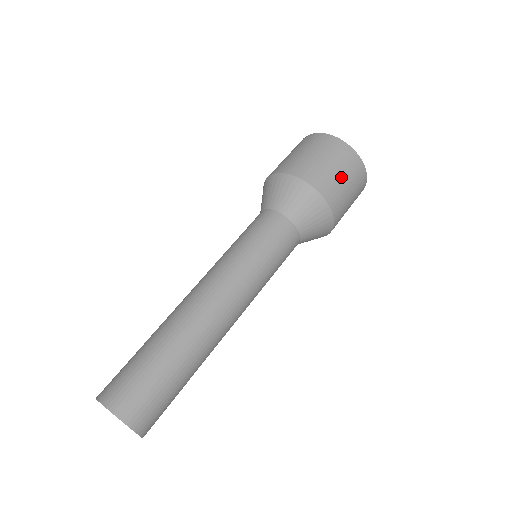
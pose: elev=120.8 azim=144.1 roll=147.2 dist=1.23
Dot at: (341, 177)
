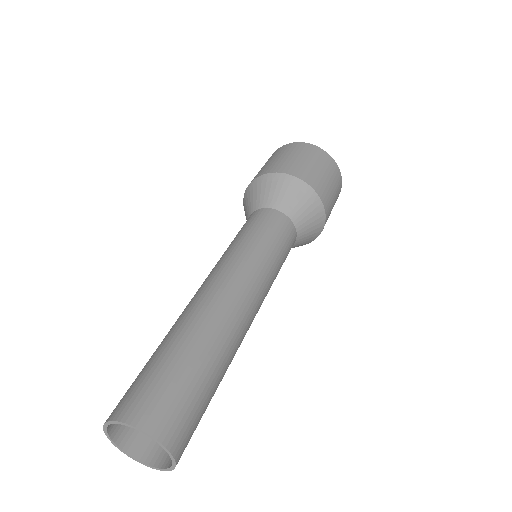
Dot at: (295, 158)
